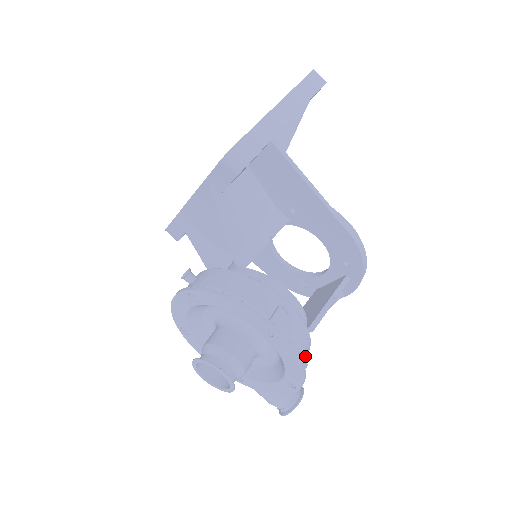
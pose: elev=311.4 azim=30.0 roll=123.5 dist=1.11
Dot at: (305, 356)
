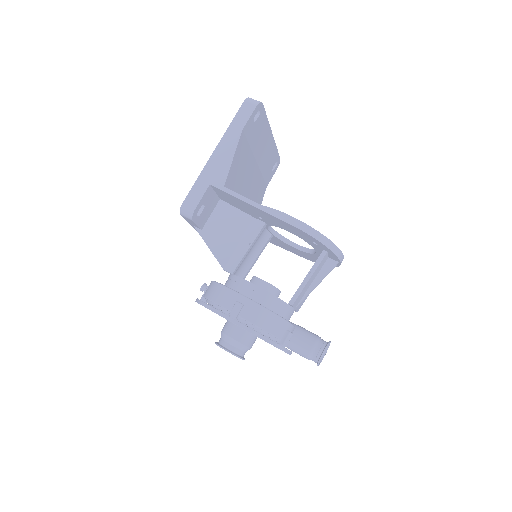
Dot at: (282, 327)
